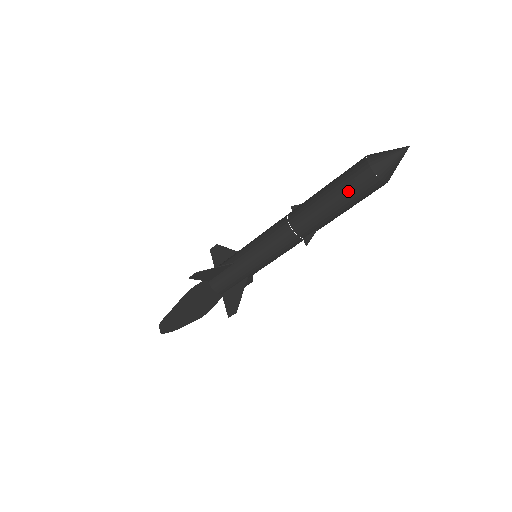
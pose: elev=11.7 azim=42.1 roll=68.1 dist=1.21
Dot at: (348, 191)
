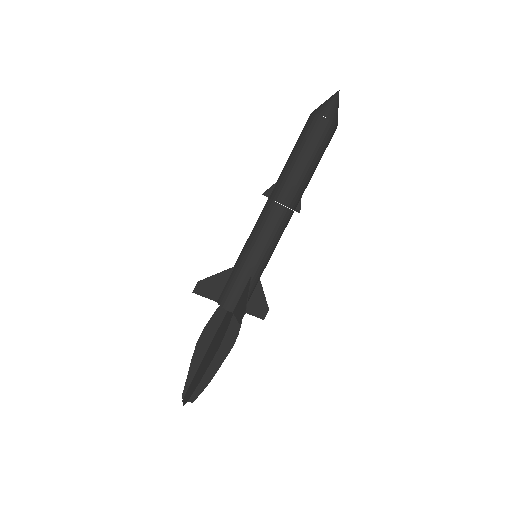
Dot at: (323, 150)
